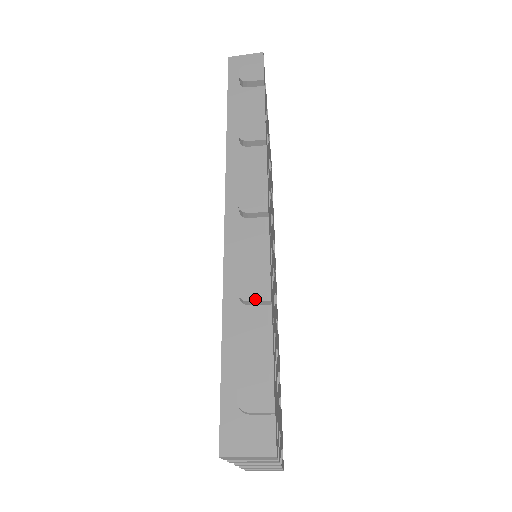
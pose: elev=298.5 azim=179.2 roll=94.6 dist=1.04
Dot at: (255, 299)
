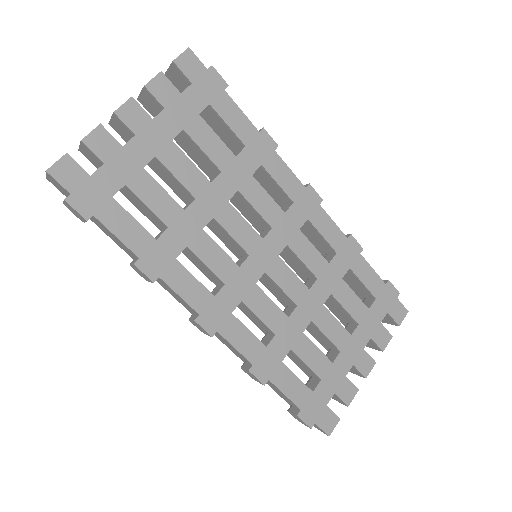
Dot at: occluded
